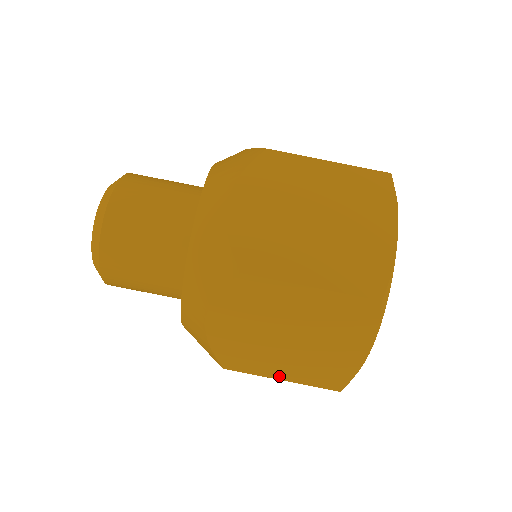
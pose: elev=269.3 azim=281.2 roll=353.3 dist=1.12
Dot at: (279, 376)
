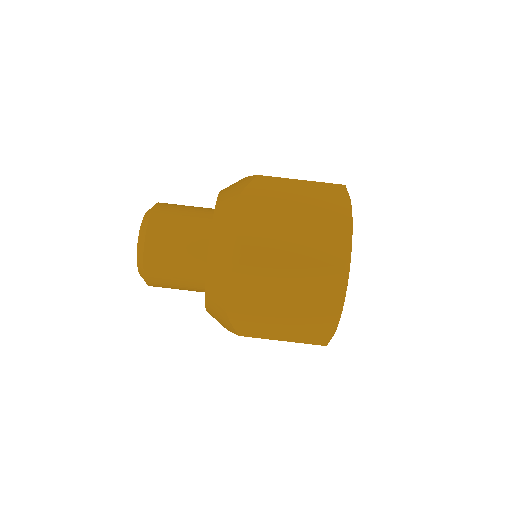
Dot at: occluded
